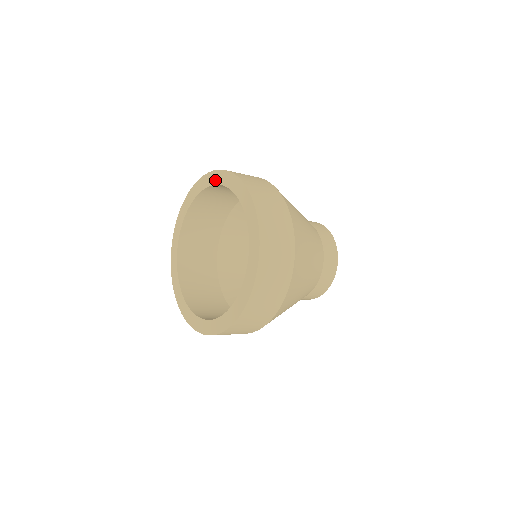
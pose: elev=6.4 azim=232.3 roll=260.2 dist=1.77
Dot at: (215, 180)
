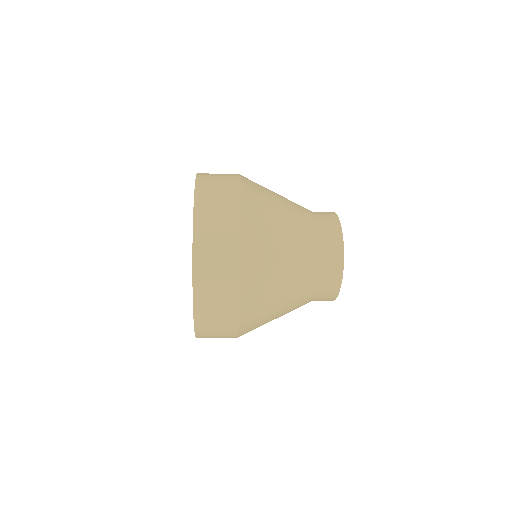
Dot at: occluded
